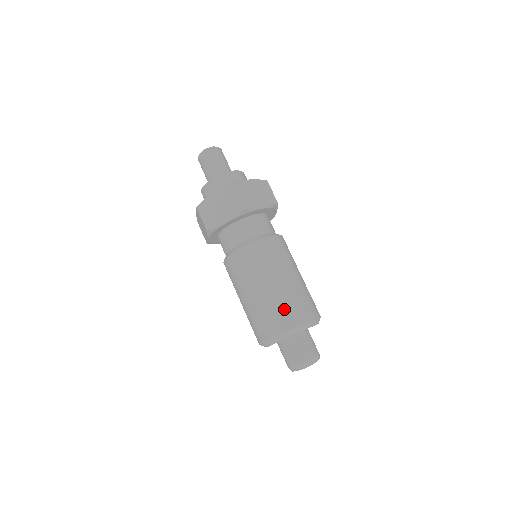
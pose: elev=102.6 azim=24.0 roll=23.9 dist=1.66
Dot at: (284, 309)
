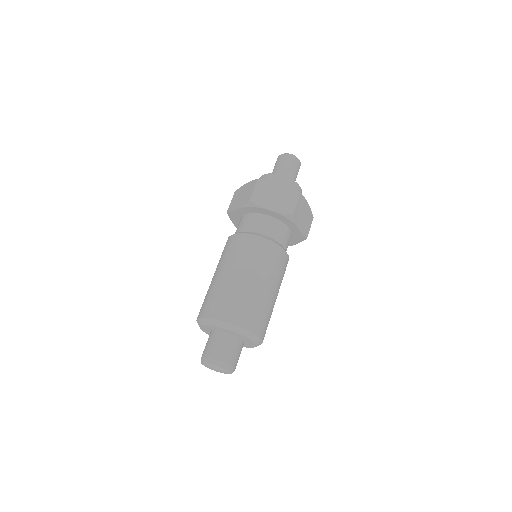
Dot at: (217, 298)
